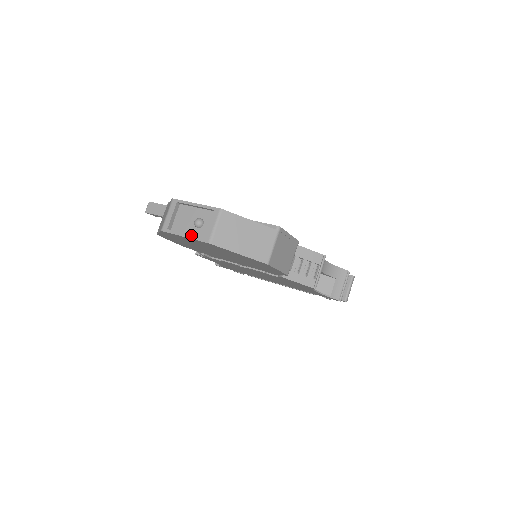
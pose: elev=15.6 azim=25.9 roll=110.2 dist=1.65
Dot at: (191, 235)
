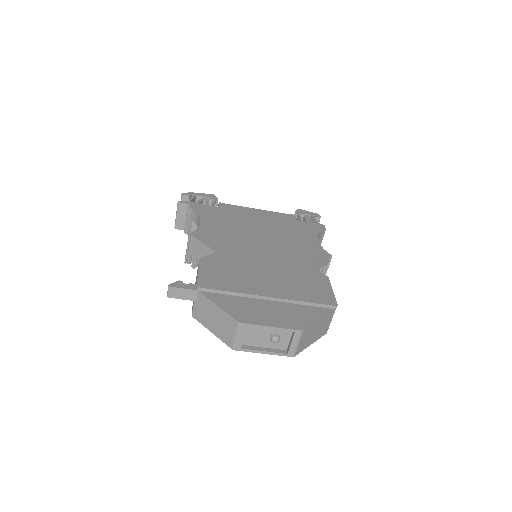
Dot at: (272, 352)
